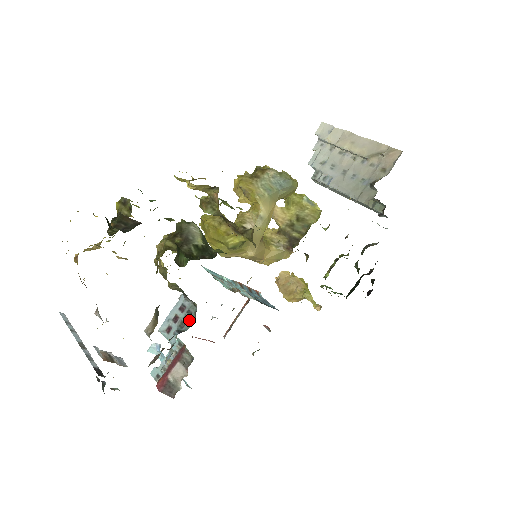
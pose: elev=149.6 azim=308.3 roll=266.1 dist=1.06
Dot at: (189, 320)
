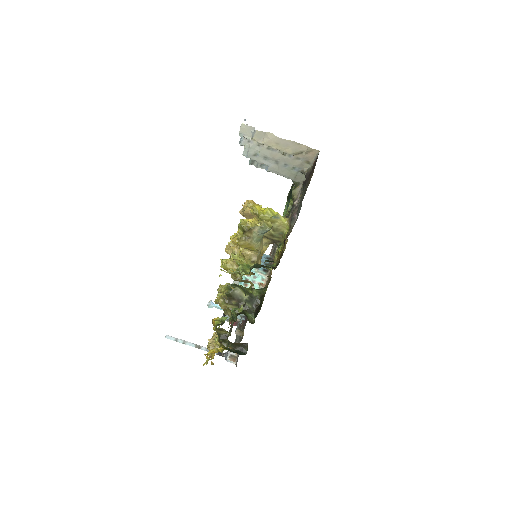
Dot at: occluded
